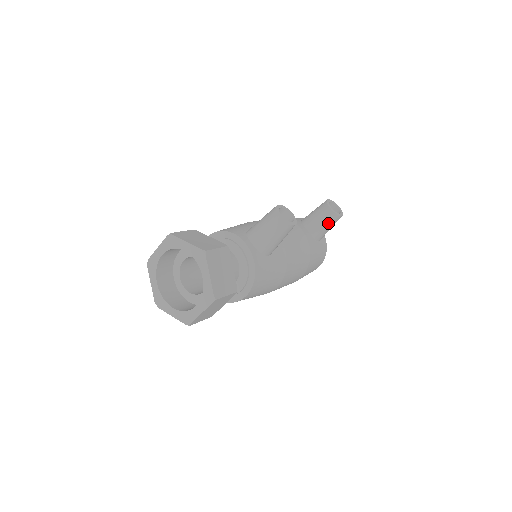
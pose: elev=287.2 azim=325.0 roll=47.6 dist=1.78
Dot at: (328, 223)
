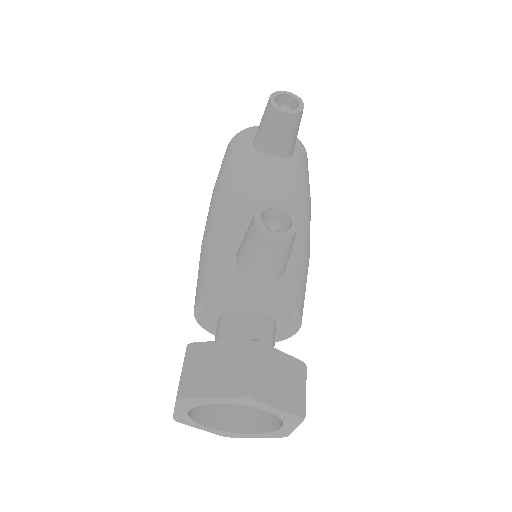
Dot at: (294, 130)
